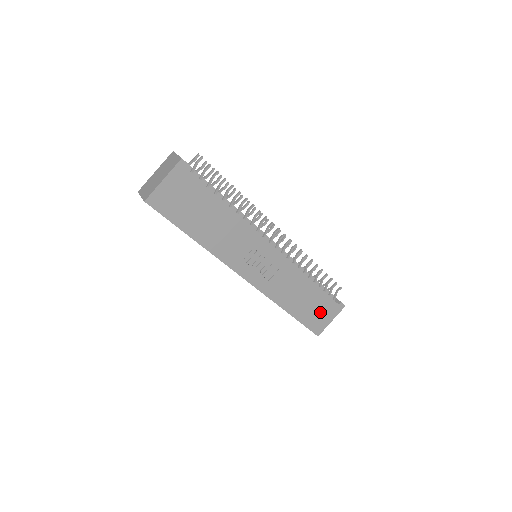
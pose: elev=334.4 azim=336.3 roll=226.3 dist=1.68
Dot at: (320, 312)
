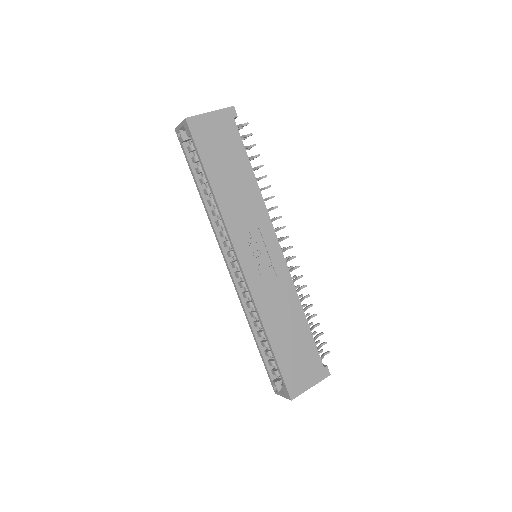
Dot at: (302, 364)
